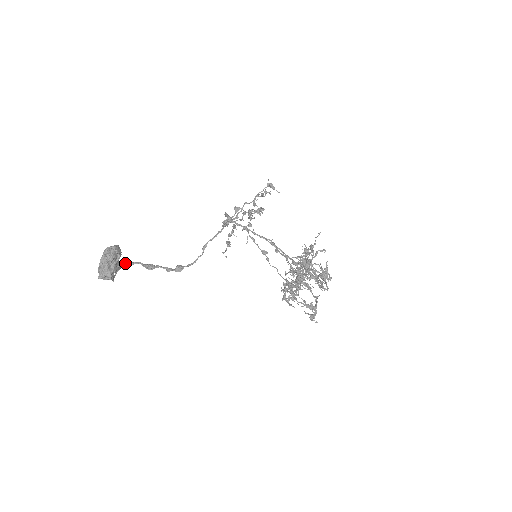
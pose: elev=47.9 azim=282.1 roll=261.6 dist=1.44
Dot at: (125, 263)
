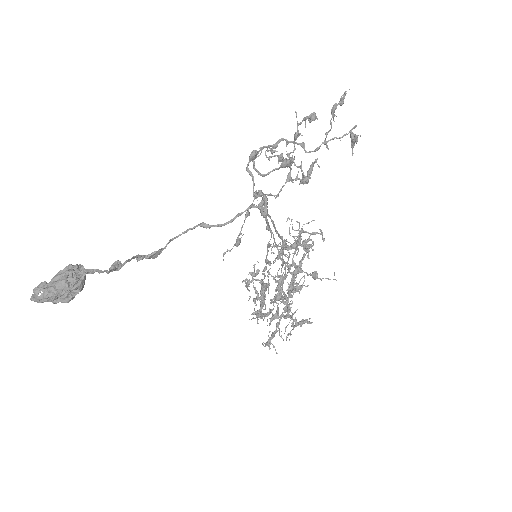
Dot at: occluded
